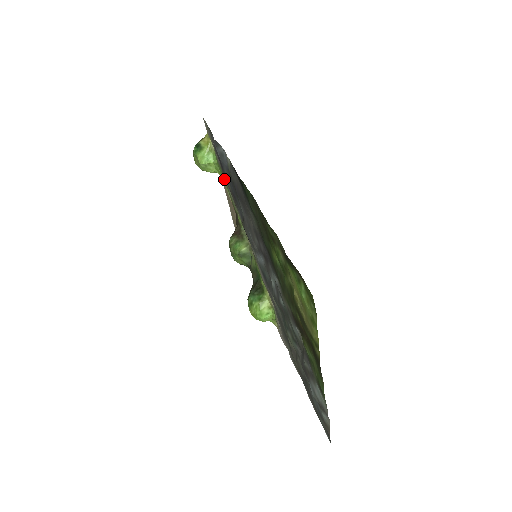
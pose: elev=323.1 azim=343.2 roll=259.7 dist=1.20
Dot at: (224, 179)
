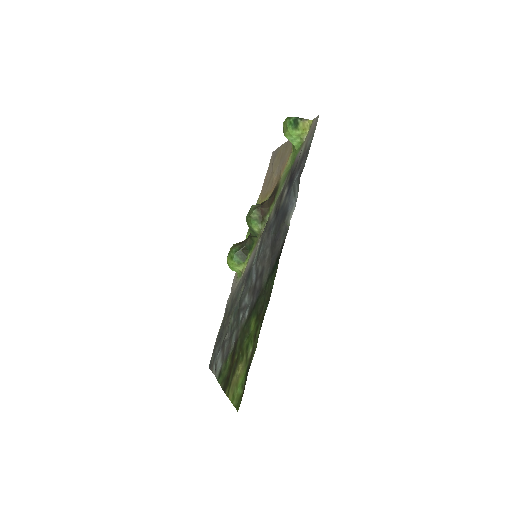
Dot at: (289, 168)
